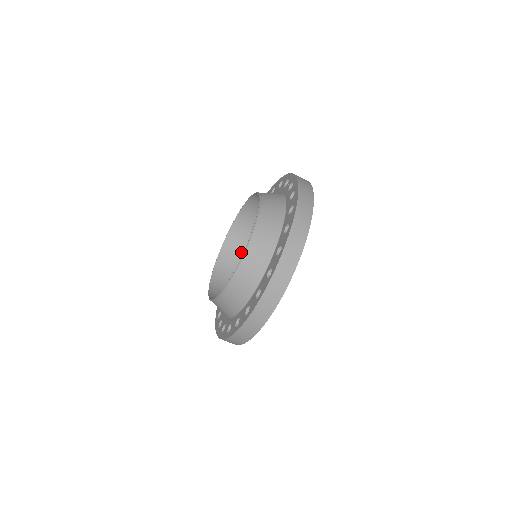
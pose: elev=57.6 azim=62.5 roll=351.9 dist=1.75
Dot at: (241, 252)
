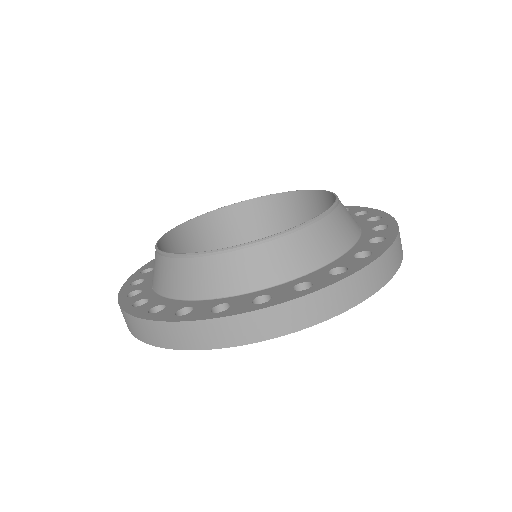
Dot at: occluded
